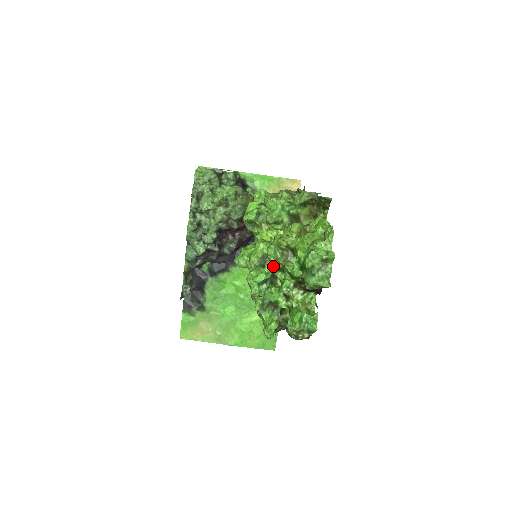
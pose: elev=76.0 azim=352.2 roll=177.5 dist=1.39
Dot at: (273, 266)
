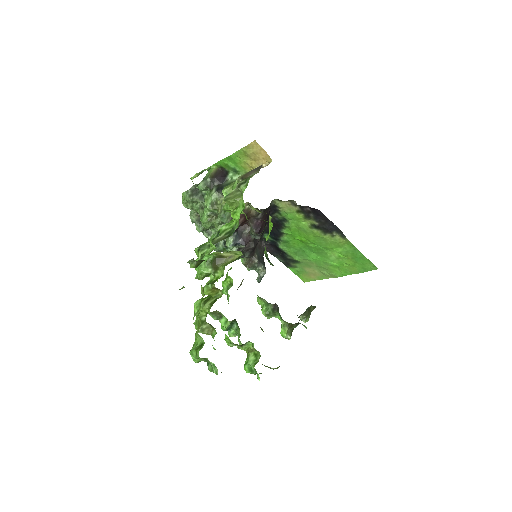
Dot at: occluded
